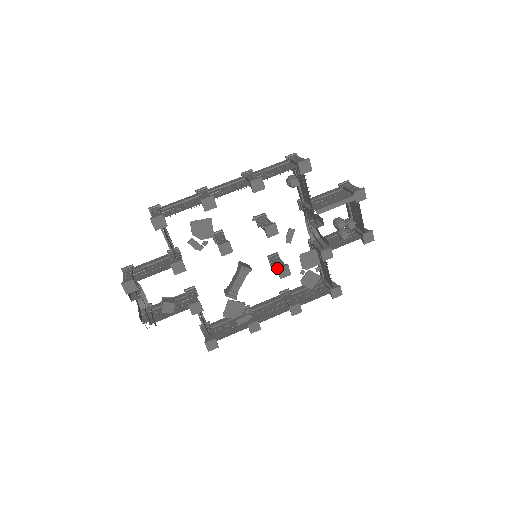
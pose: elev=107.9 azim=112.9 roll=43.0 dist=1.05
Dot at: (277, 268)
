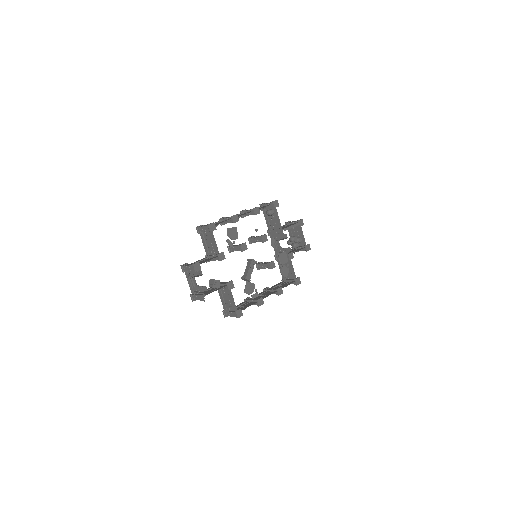
Dot at: (268, 263)
